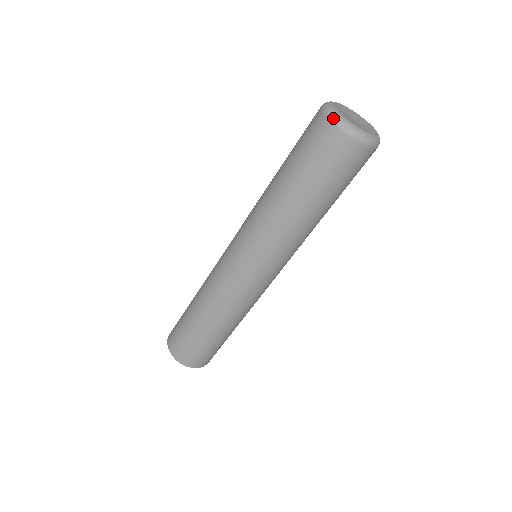
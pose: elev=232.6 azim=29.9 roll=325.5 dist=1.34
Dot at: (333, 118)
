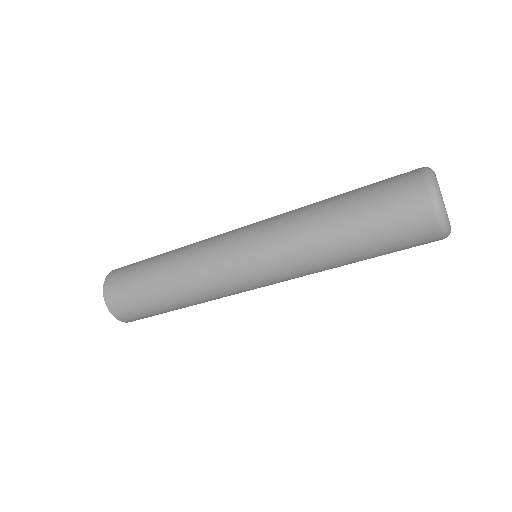
Dot at: (446, 234)
